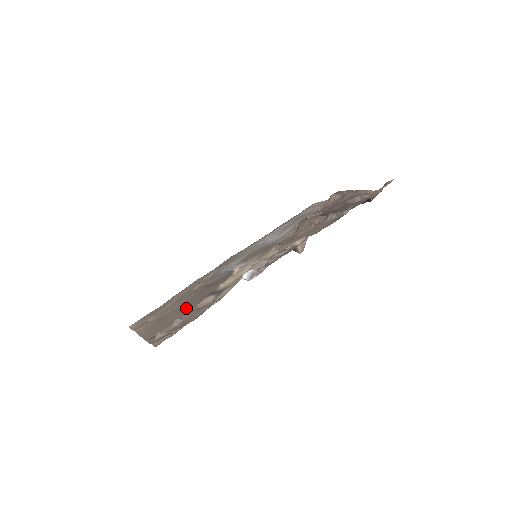
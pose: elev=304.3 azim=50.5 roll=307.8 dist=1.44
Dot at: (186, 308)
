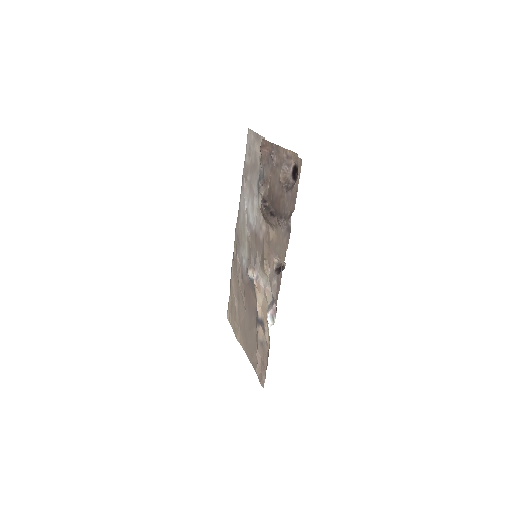
Dot at: (252, 329)
